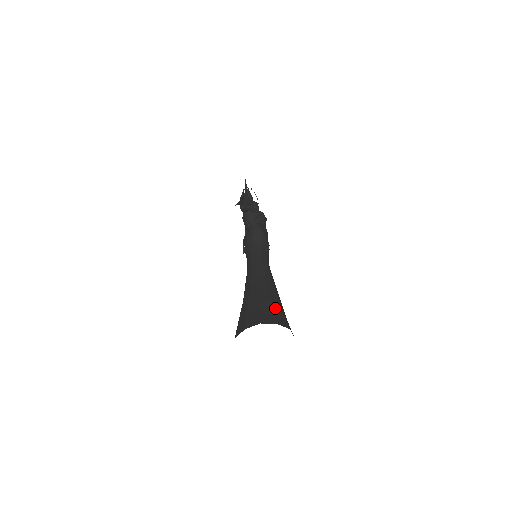
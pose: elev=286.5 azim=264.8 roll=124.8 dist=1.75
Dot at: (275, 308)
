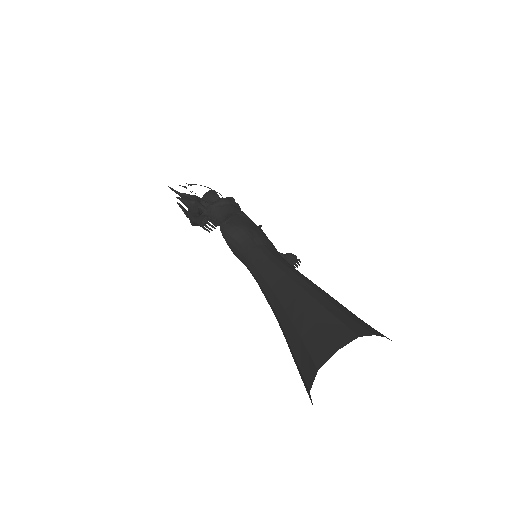
Dot at: (319, 321)
